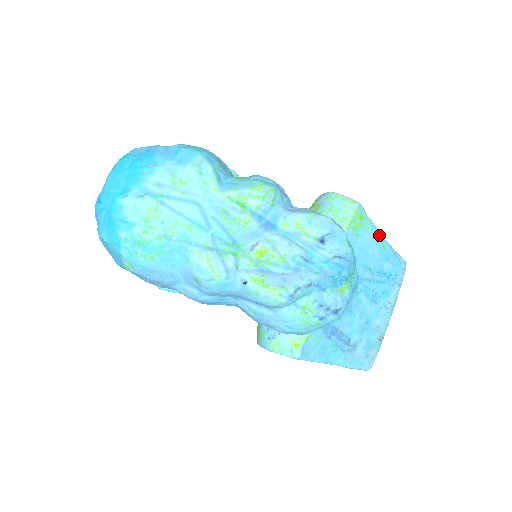
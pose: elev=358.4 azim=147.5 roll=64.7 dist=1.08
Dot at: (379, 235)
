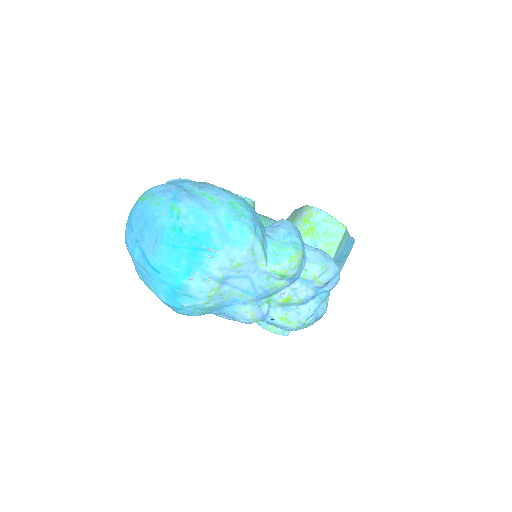
Dot at: (348, 237)
